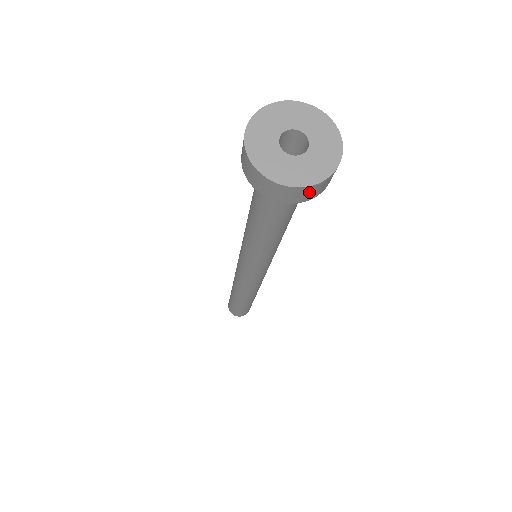
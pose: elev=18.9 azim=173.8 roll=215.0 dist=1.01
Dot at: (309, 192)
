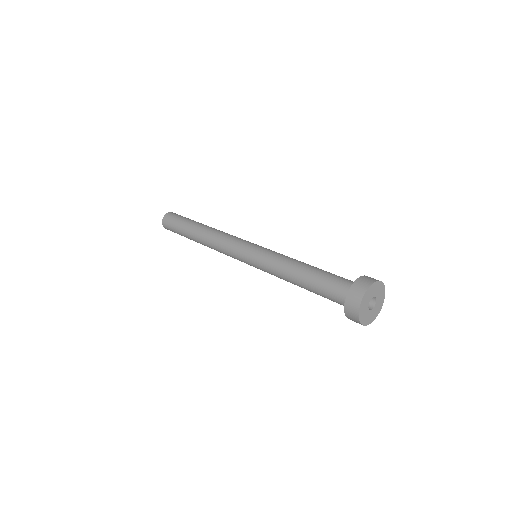
Dot at: occluded
